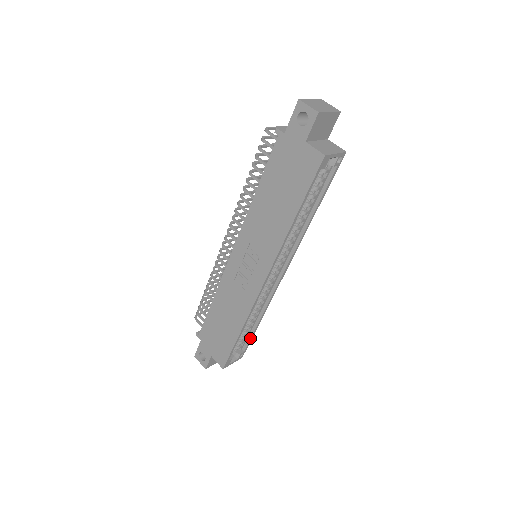
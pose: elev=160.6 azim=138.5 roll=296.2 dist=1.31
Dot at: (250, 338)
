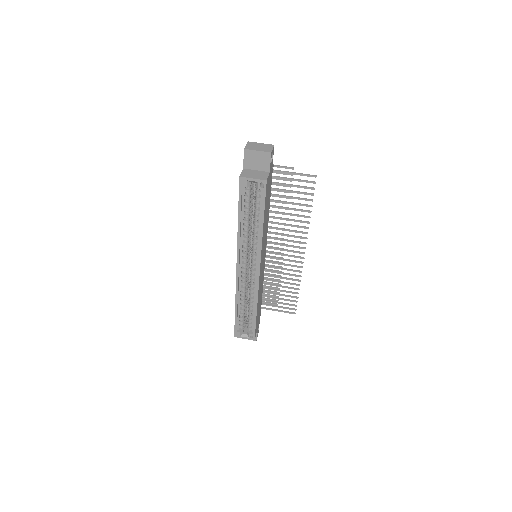
Dot at: (254, 323)
